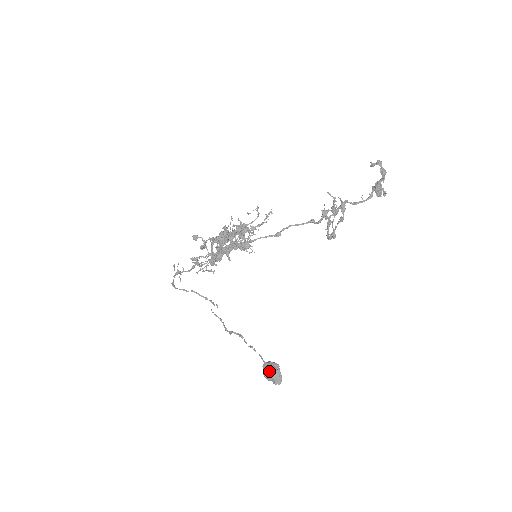
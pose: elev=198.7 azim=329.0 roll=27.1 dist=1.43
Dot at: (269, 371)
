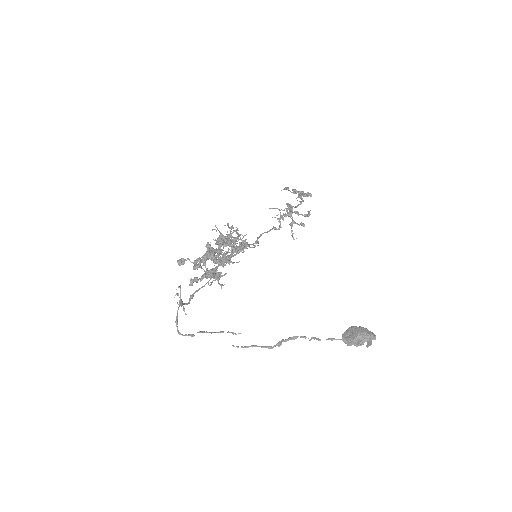
Dot at: (356, 332)
